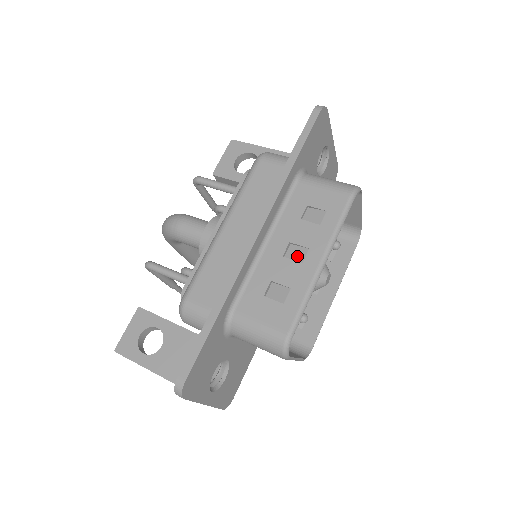
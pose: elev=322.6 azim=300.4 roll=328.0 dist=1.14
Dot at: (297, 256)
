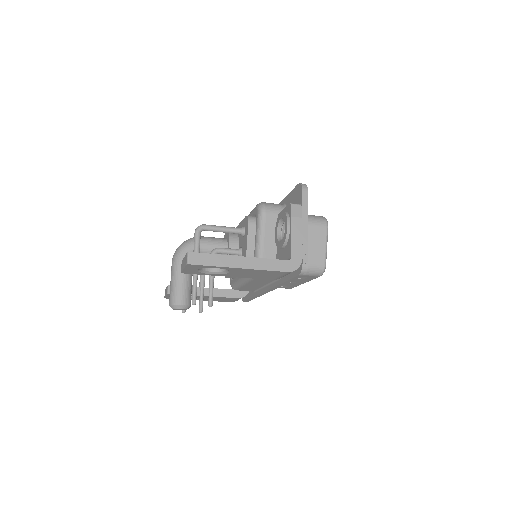
Dot at: occluded
